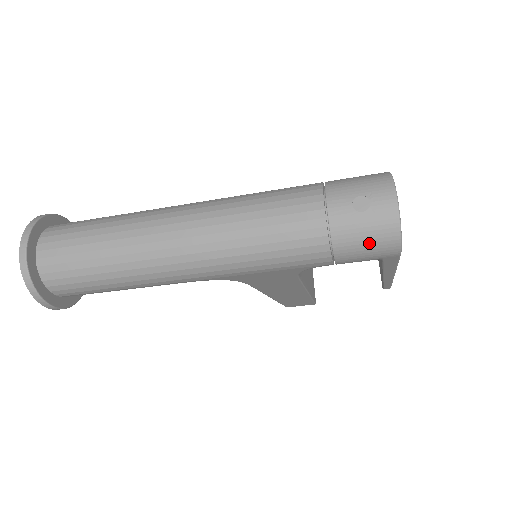
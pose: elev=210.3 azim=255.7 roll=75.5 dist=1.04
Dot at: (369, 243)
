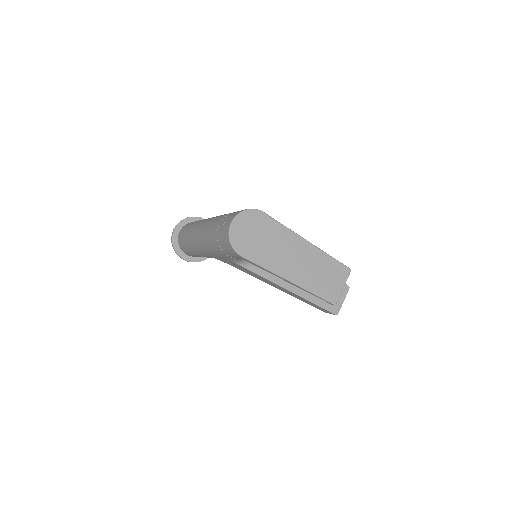
Dot at: (225, 245)
